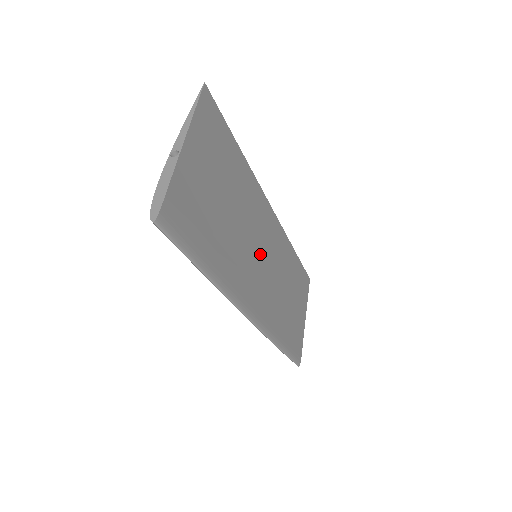
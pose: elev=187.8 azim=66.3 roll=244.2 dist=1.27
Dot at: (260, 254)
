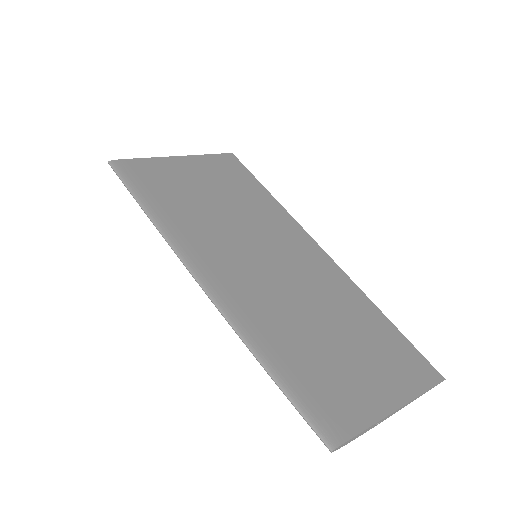
Dot at: (262, 254)
